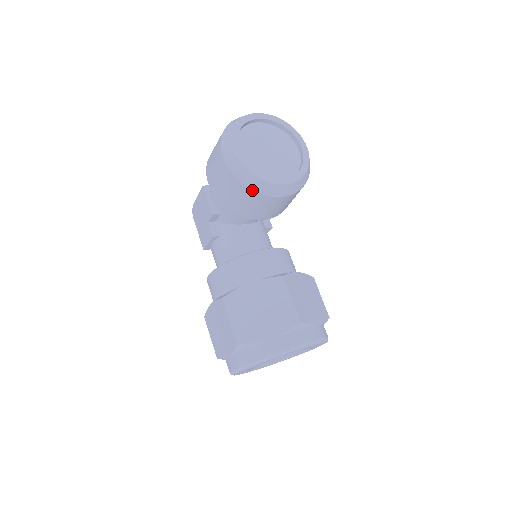
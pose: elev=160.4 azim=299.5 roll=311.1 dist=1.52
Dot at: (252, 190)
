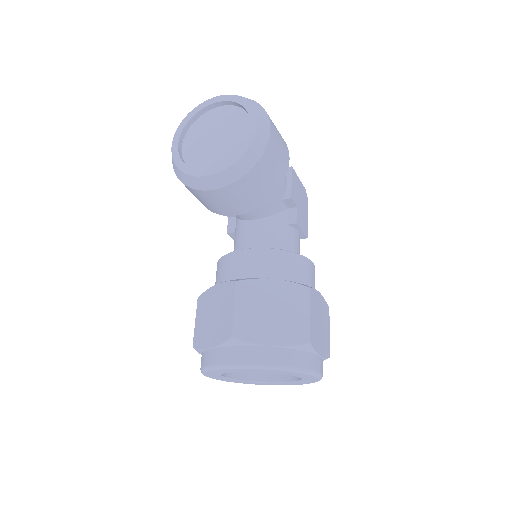
Dot at: (185, 185)
